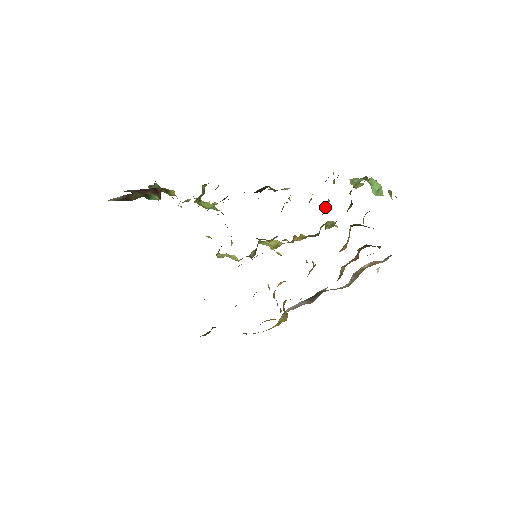
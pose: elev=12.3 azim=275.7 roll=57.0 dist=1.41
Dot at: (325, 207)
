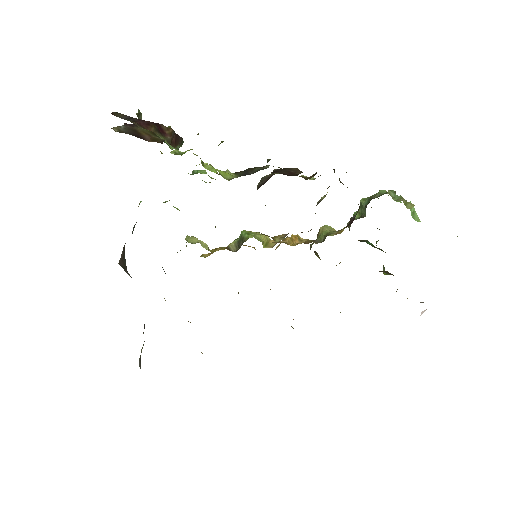
Dot at: occluded
